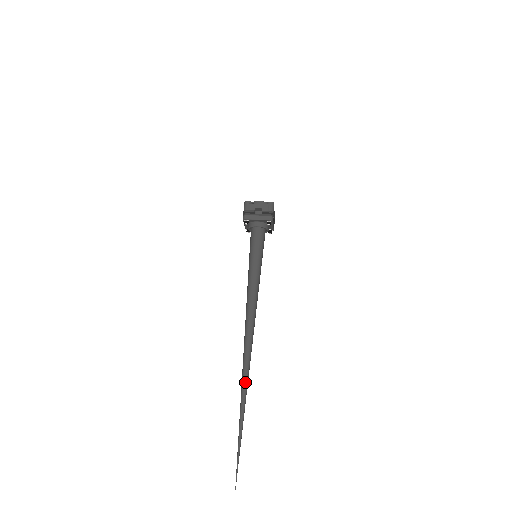
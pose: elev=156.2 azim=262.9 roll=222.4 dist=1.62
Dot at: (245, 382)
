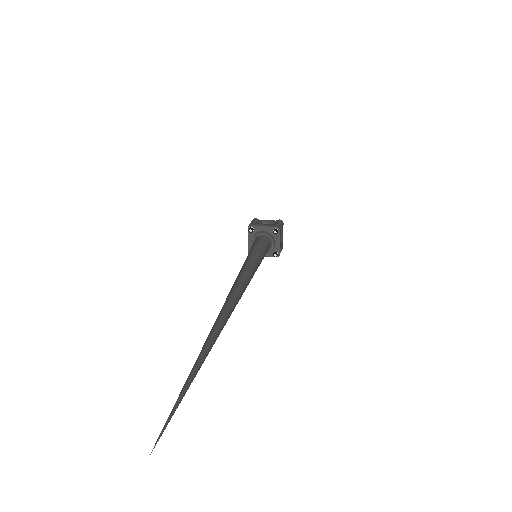
Dot at: (214, 332)
